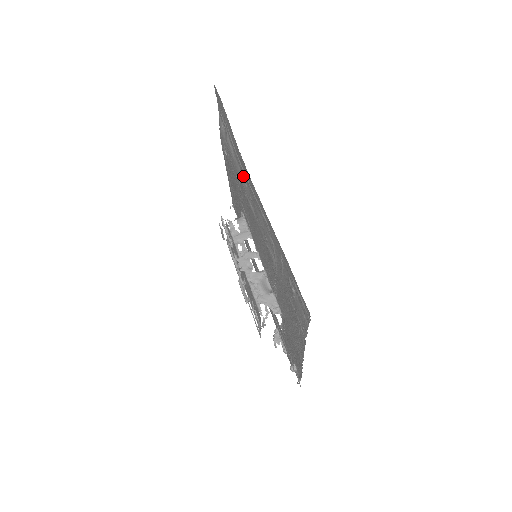
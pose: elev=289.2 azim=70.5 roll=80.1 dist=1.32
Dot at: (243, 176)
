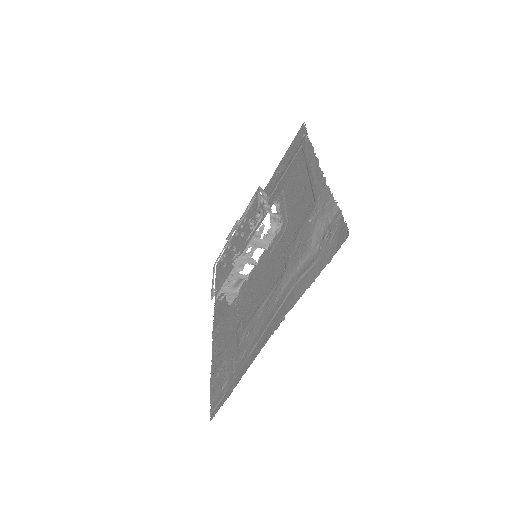
Dot at: (281, 295)
